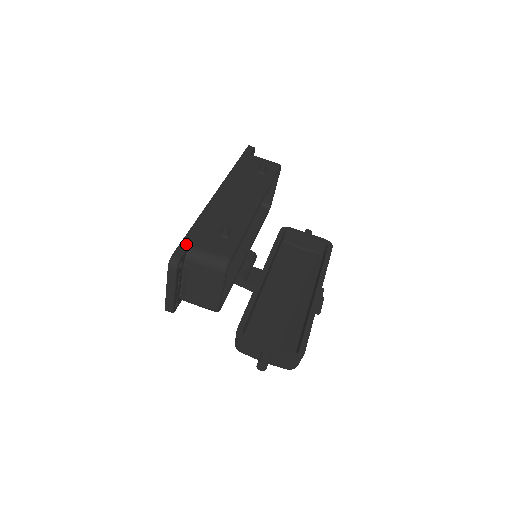
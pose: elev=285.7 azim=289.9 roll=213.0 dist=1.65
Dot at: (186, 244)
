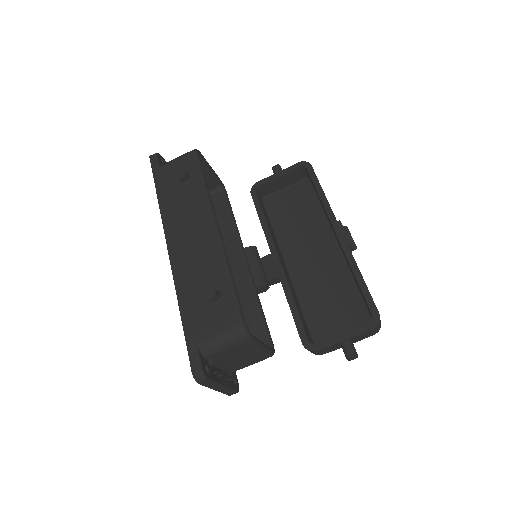
Dot at: (193, 346)
